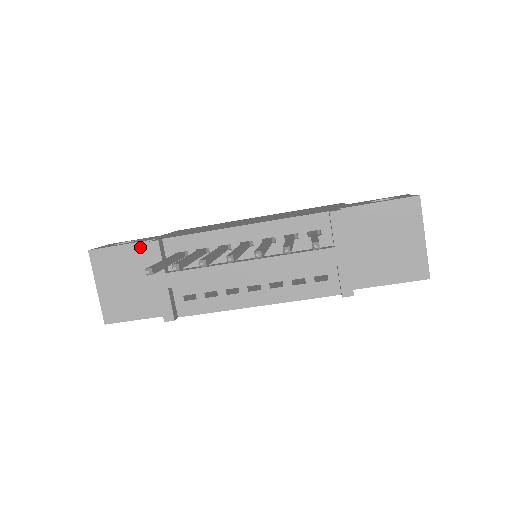
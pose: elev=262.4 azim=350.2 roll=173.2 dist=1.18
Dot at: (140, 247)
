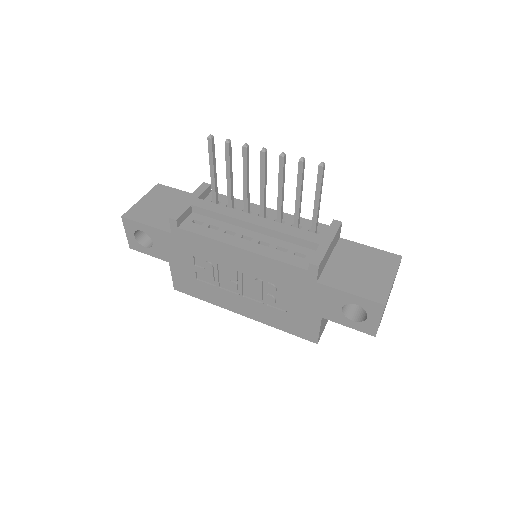
Dot at: occluded
